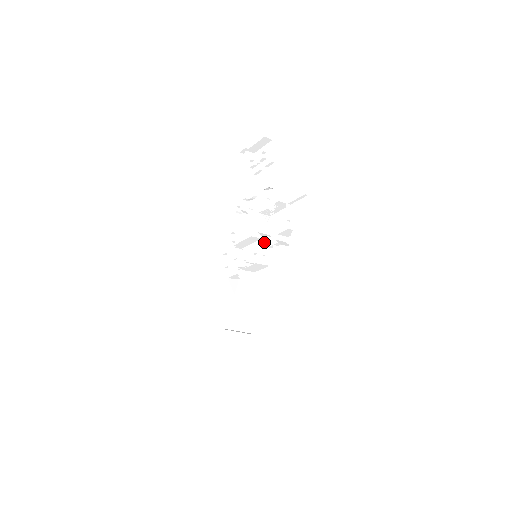
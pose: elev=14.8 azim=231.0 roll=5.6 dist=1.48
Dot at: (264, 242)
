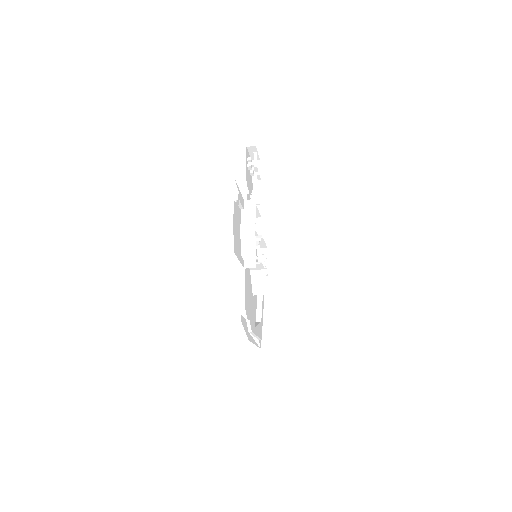
Dot at: occluded
